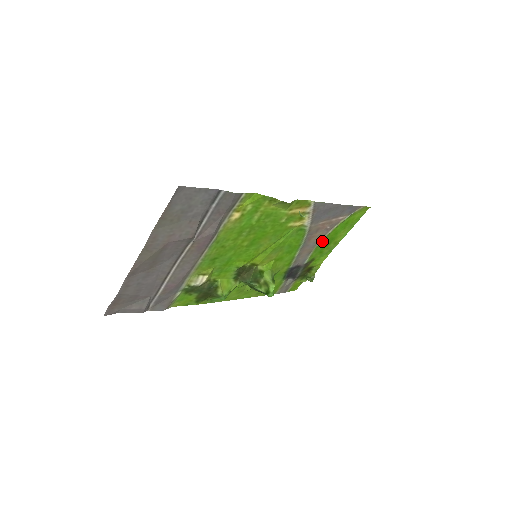
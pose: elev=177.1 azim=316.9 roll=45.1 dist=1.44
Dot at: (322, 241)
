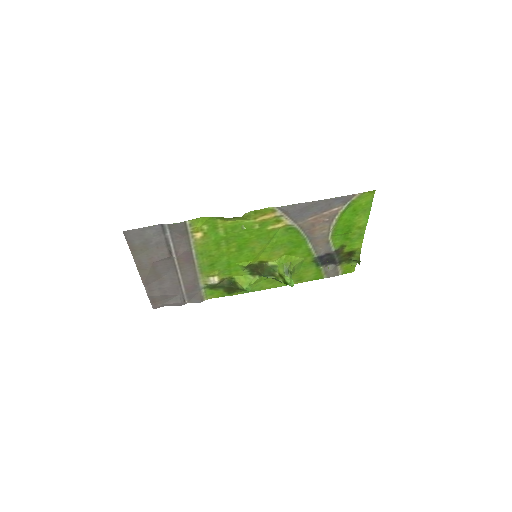
Dot at: (334, 231)
